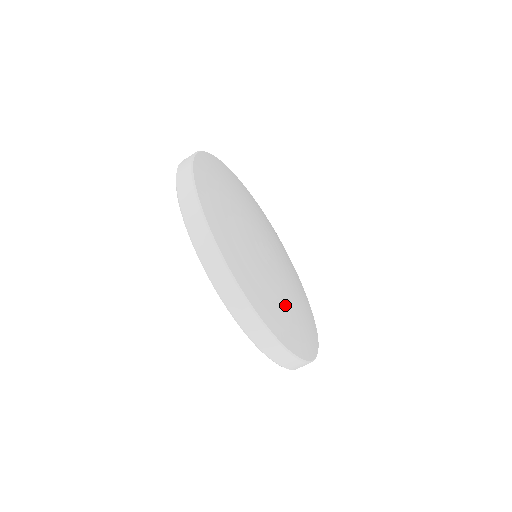
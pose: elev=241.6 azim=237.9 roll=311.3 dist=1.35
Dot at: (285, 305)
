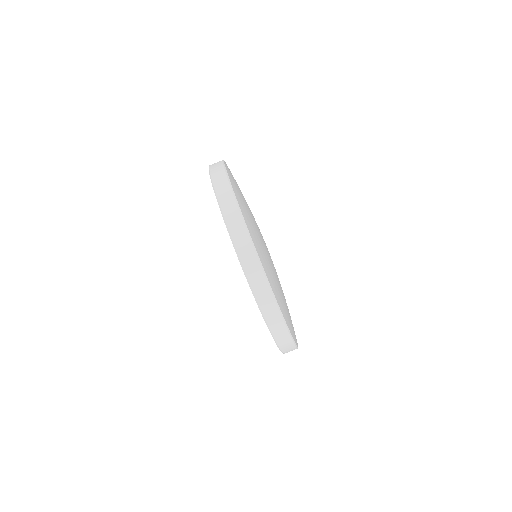
Dot at: (274, 275)
